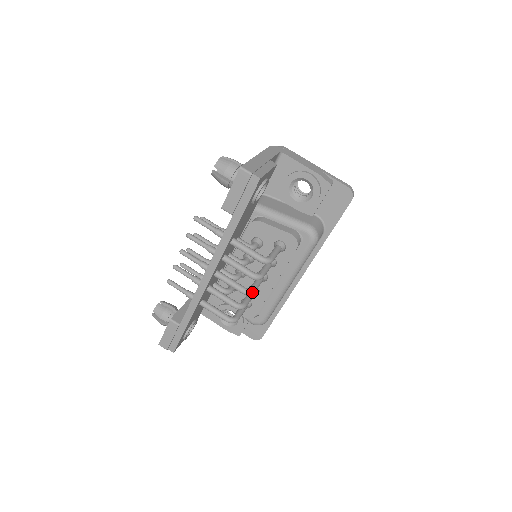
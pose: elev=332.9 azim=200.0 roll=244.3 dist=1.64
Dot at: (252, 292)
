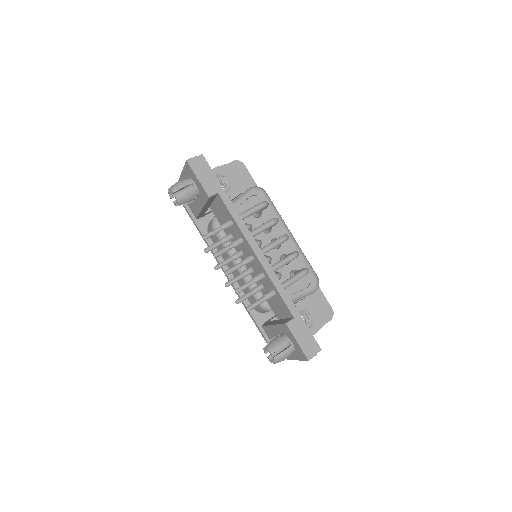
Dot at: (287, 235)
